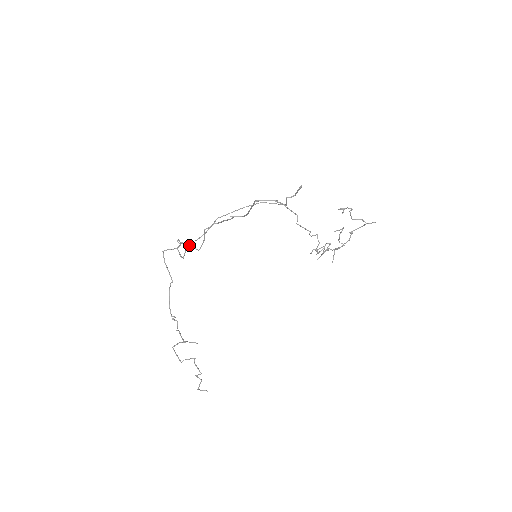
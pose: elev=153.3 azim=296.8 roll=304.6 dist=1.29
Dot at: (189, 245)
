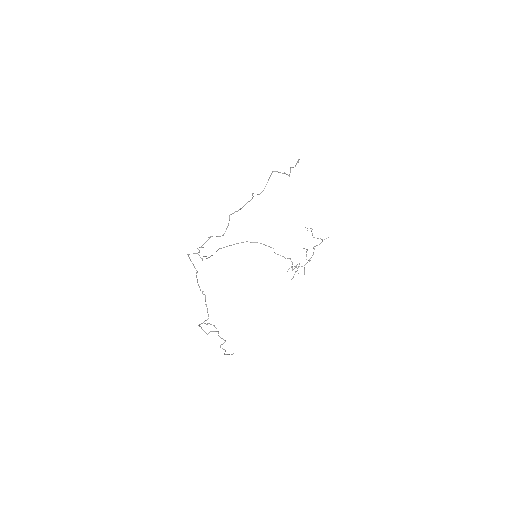
Dot at: (204, 256)
